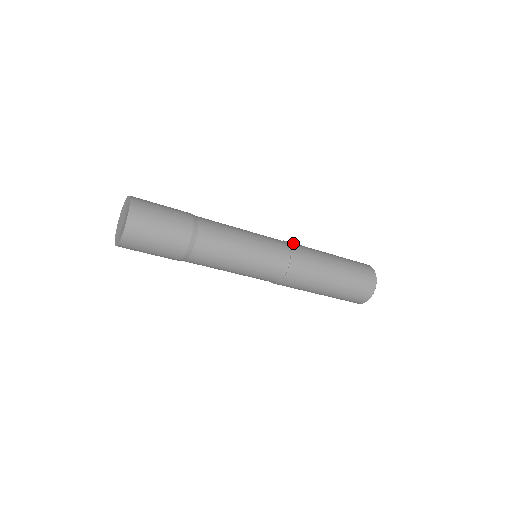
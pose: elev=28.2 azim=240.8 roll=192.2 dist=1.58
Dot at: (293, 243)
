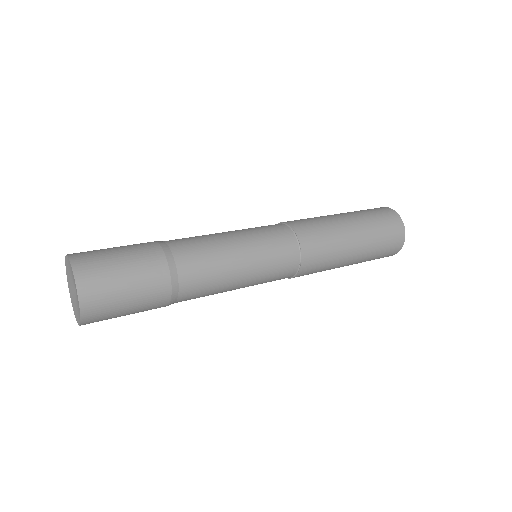
Dot at: (310, 251)
